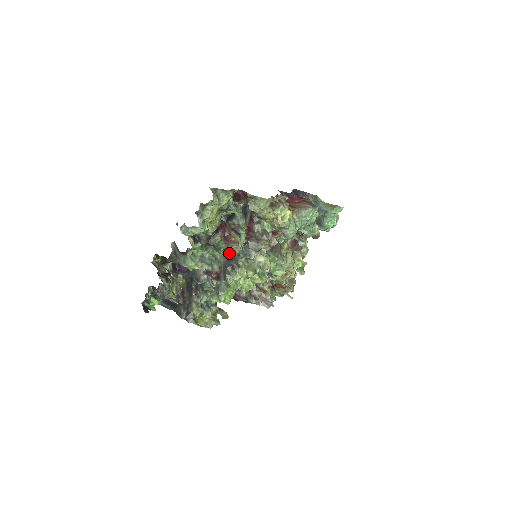
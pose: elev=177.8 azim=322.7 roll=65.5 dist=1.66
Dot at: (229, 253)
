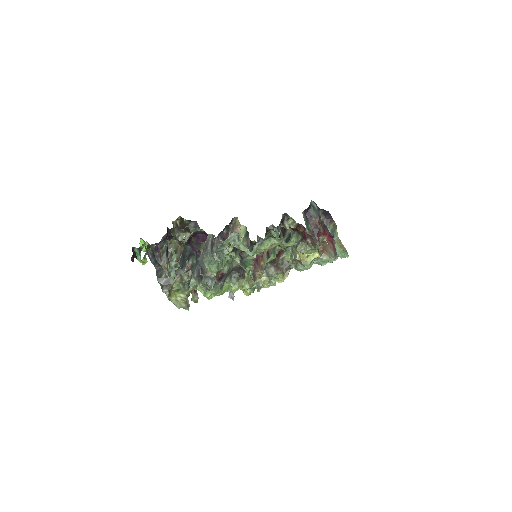
Dot at: (250, 274)
